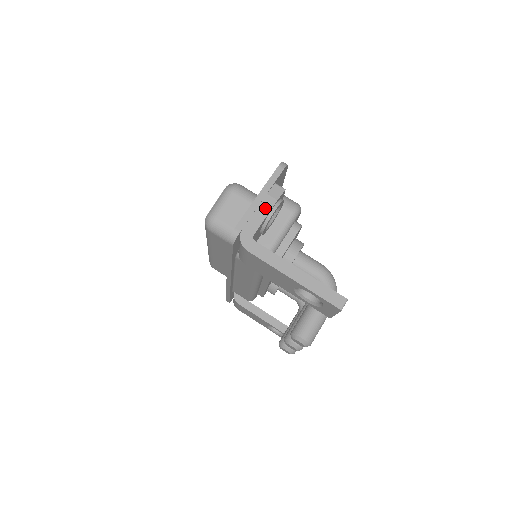
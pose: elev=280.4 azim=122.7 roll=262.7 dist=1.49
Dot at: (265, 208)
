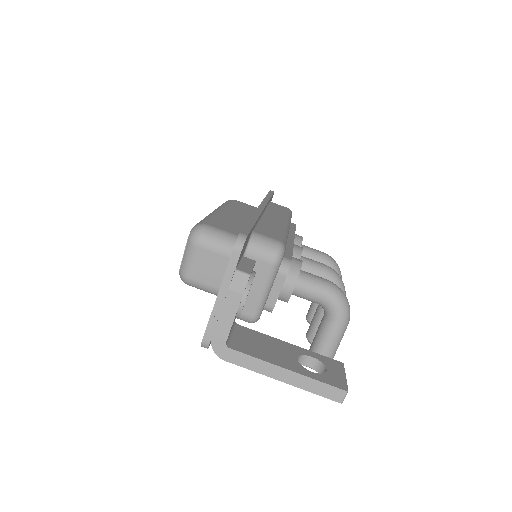
Dot at: (231, 308)
